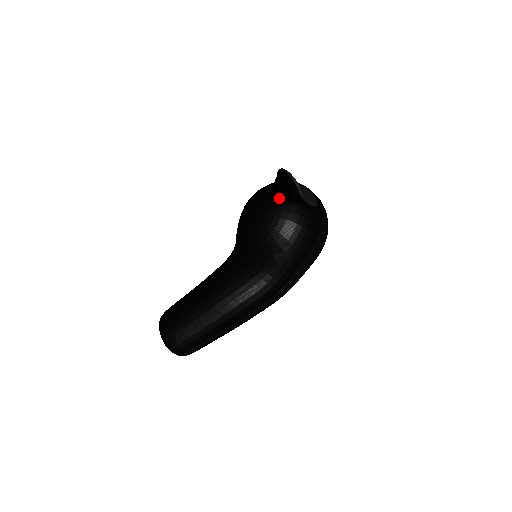
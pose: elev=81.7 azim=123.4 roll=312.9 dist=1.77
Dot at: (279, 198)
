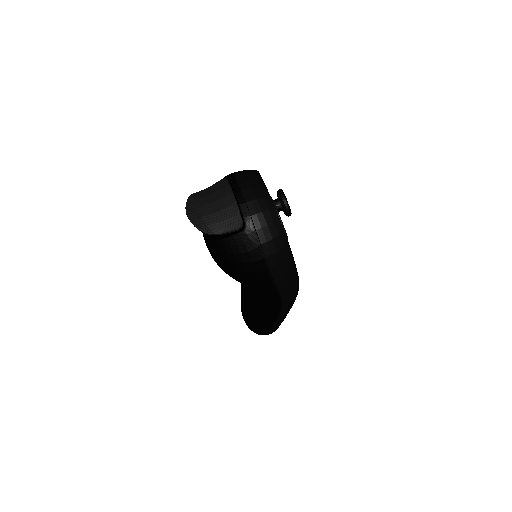
Dot at: occluded
